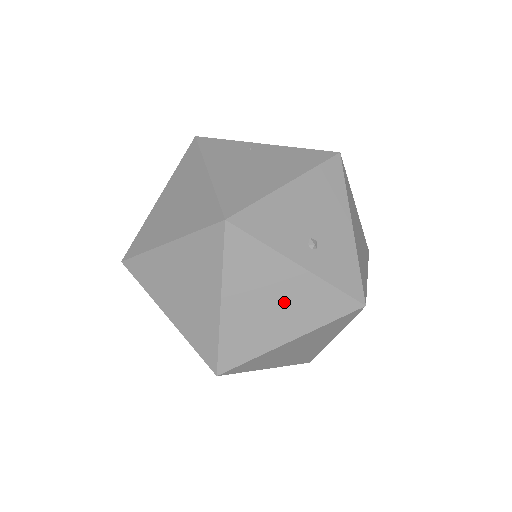
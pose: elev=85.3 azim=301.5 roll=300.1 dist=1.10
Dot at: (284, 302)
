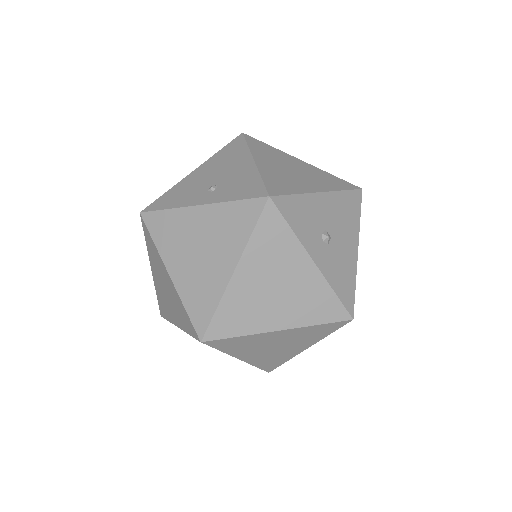
Dot at: (207, 241)
